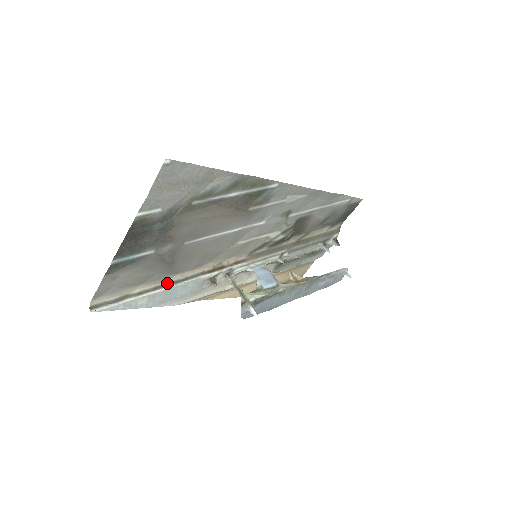
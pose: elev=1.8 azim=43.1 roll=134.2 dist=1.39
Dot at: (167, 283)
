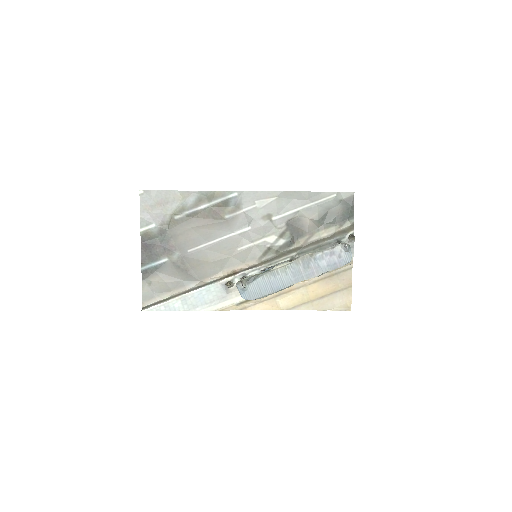
Dot at: (193, 289)
